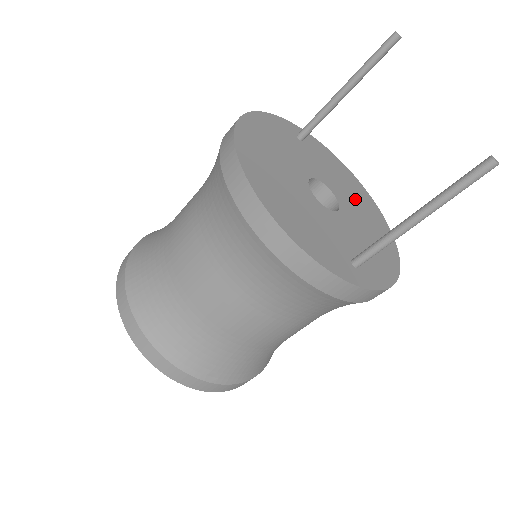
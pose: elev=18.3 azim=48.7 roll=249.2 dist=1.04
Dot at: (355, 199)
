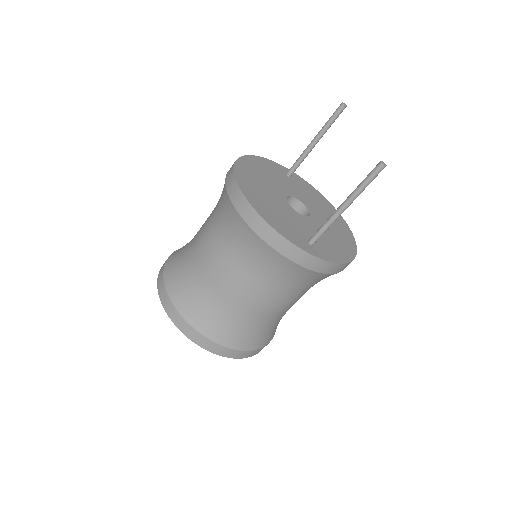
Dot at: (327, 215)
